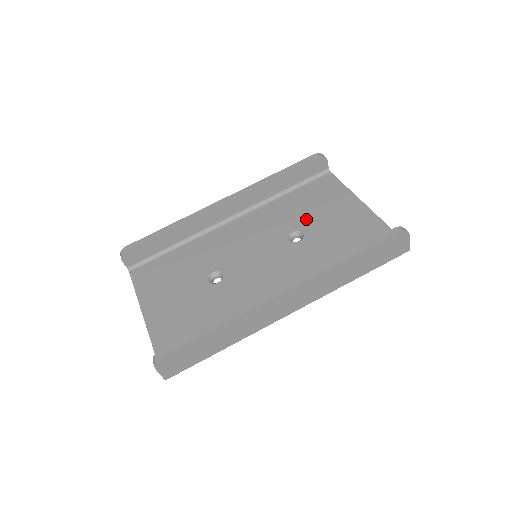
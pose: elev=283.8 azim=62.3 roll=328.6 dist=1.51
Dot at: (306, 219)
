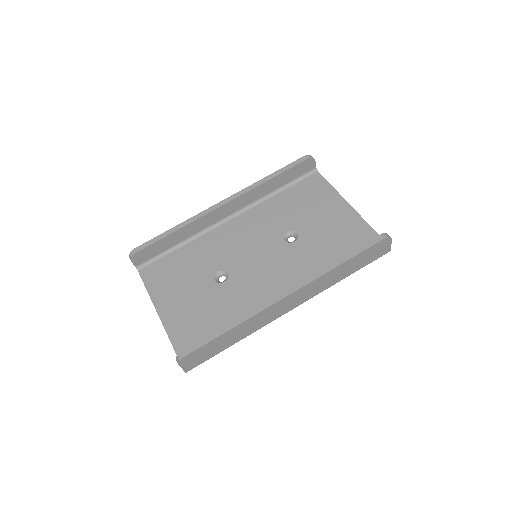
Dot at: (299, 219)
